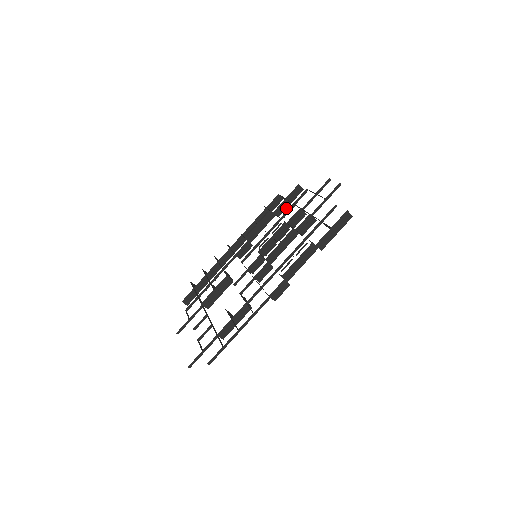
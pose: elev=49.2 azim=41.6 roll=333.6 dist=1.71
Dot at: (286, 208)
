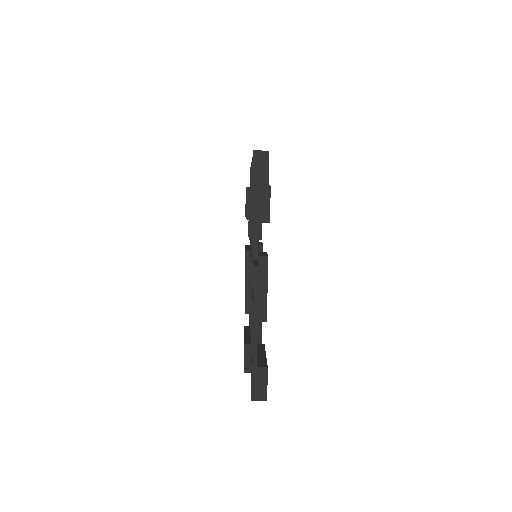
Dot at: occluded
